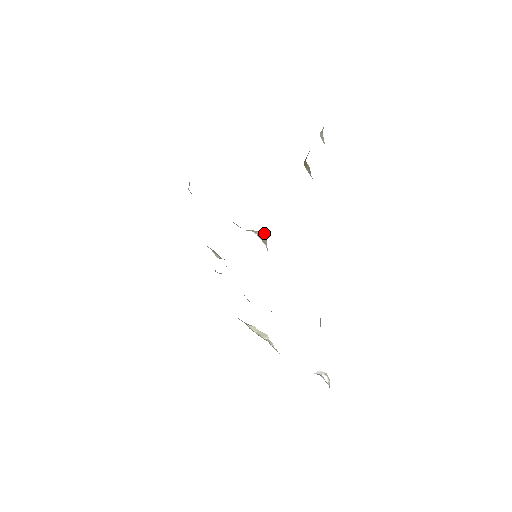
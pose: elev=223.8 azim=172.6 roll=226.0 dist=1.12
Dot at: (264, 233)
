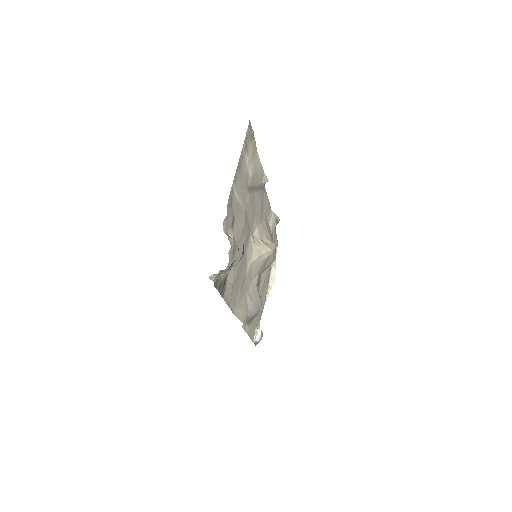
Dot at: (271, 250)
